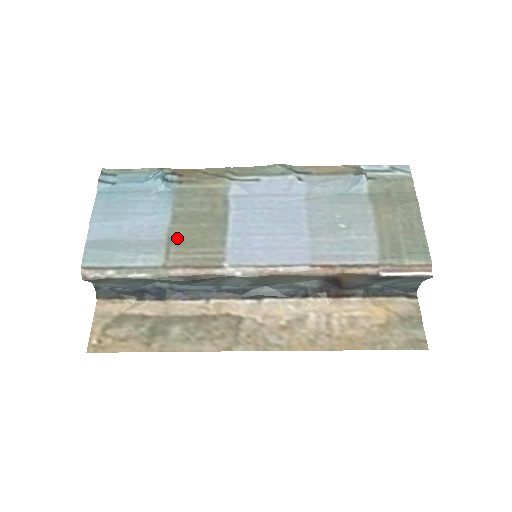
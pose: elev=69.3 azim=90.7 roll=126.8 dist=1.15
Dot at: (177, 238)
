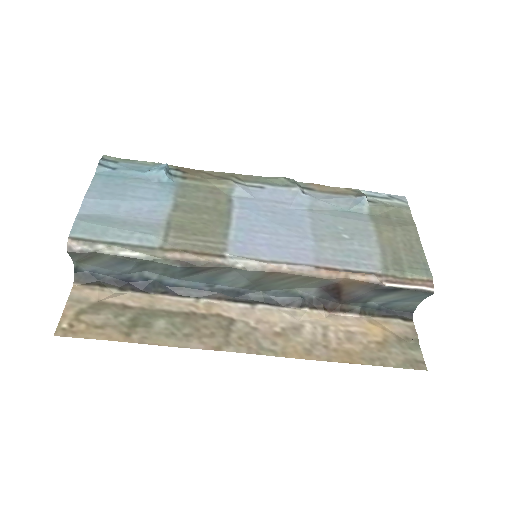
Dot at: (177, 224)
